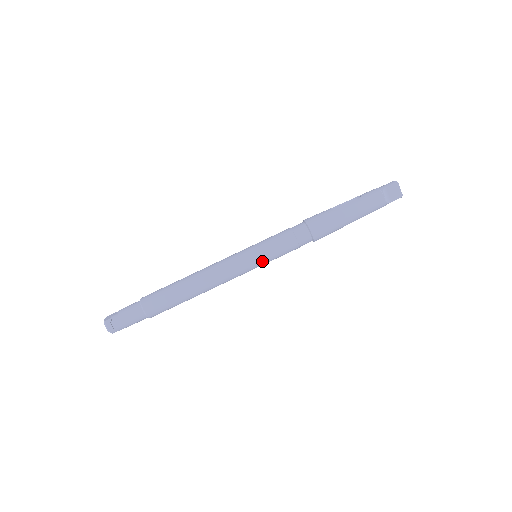
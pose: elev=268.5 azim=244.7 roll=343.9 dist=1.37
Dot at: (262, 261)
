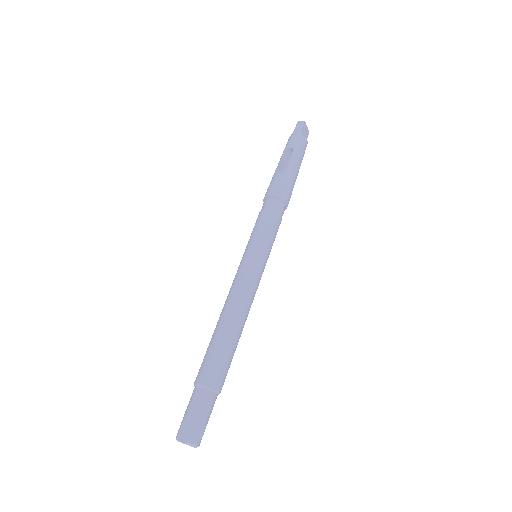
Dot at: (268, 256)
